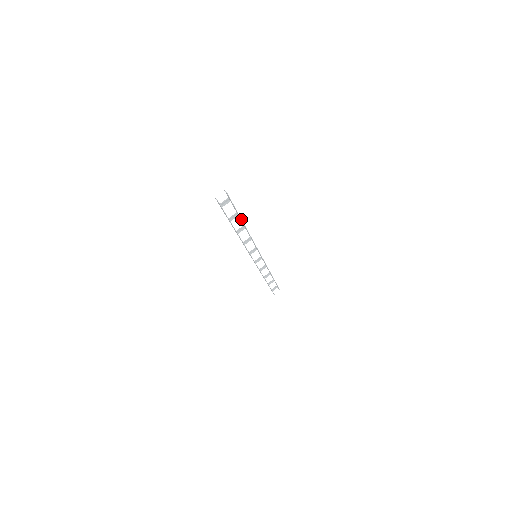
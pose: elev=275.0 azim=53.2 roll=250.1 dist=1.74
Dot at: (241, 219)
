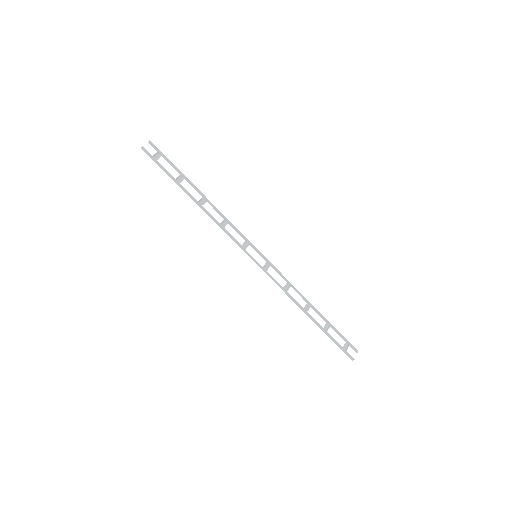
Dot at: (190, 181)
